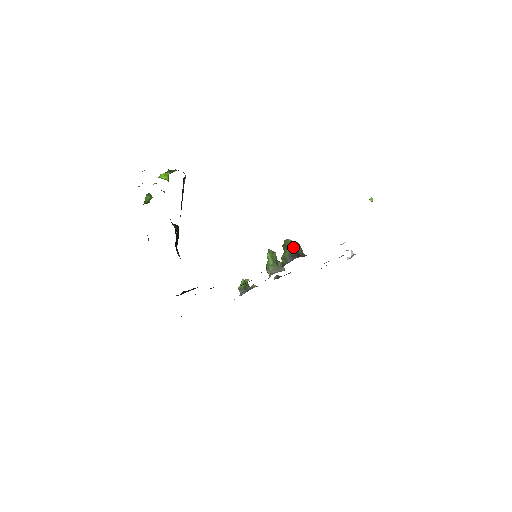
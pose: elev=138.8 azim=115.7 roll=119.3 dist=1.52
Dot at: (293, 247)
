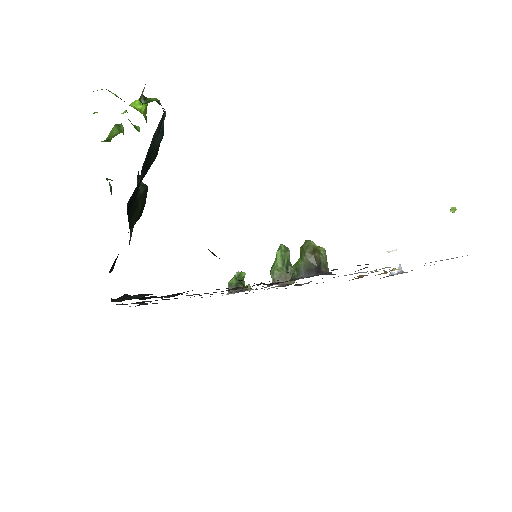
Dot at: (314, 256)
